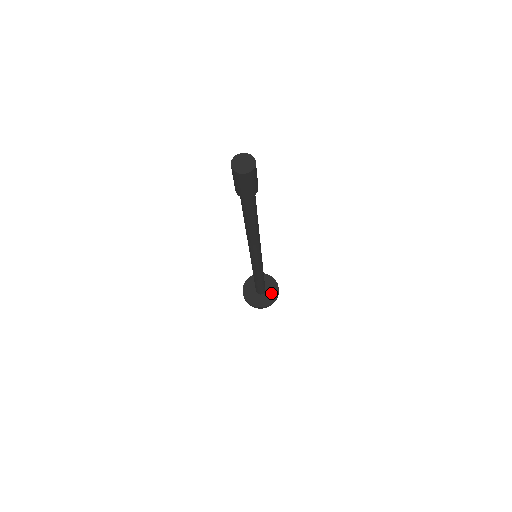
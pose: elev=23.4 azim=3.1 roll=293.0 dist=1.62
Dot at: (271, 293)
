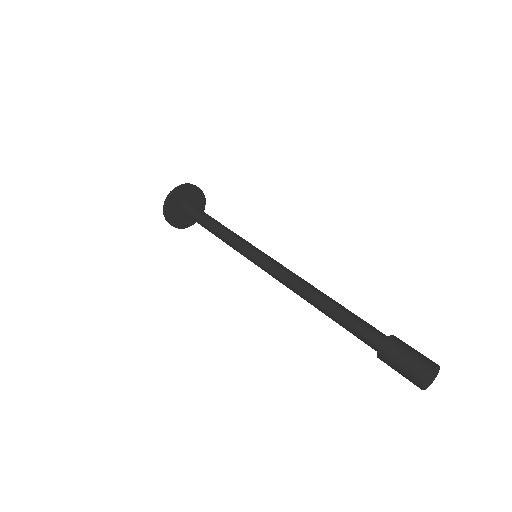
Dot at: occluded
